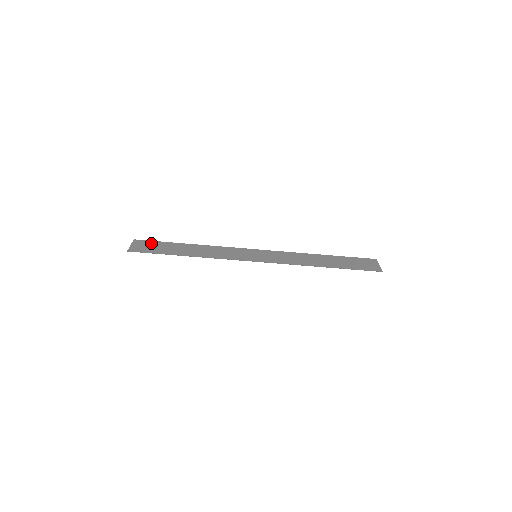
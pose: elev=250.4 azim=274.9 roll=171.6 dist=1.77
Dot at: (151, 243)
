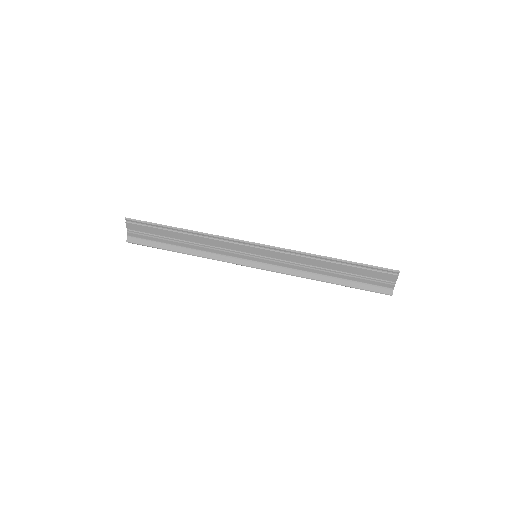
Dot at: (147, 238)
